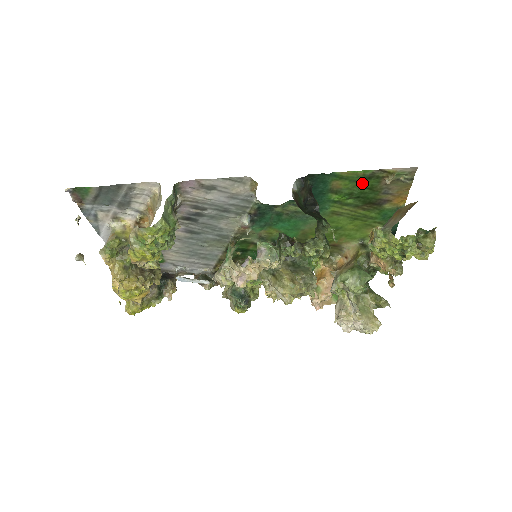
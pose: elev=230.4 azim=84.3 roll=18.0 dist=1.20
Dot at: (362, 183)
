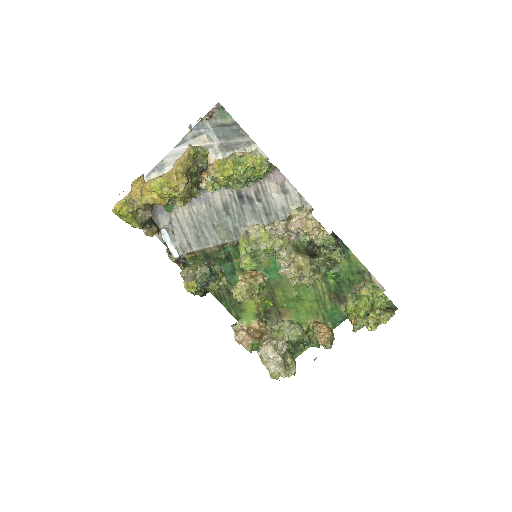
Dot at: (352, 274)
